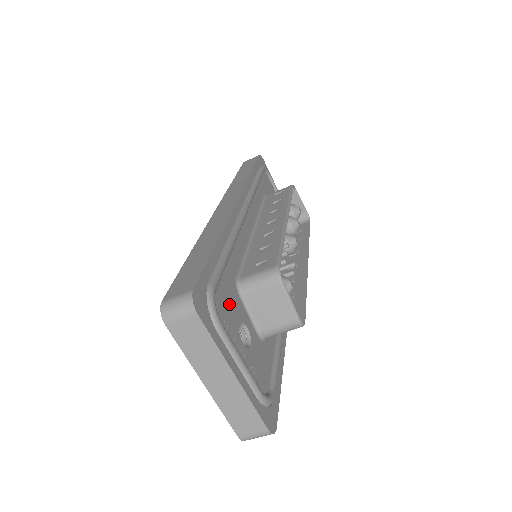
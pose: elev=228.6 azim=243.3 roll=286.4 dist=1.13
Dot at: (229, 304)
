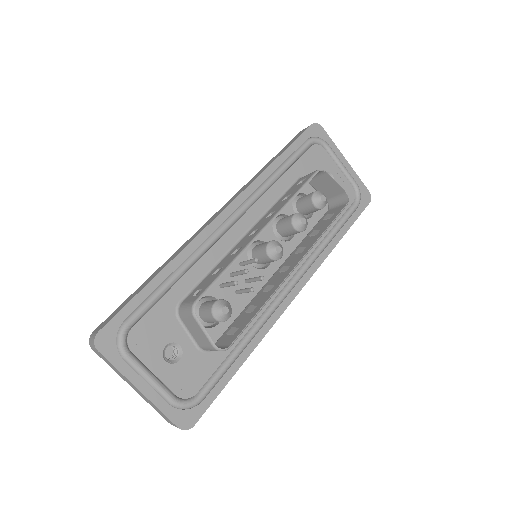
Dot at: (155, 330)
